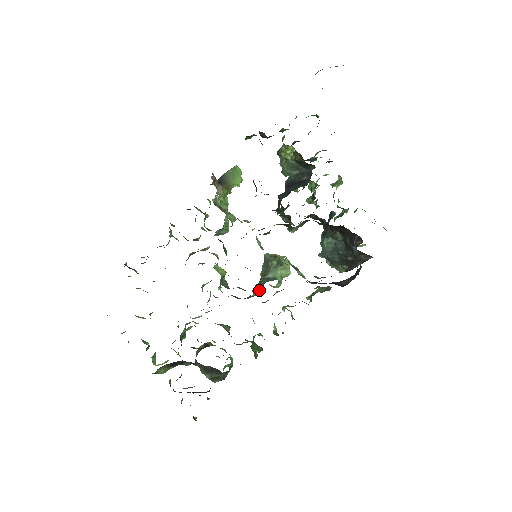
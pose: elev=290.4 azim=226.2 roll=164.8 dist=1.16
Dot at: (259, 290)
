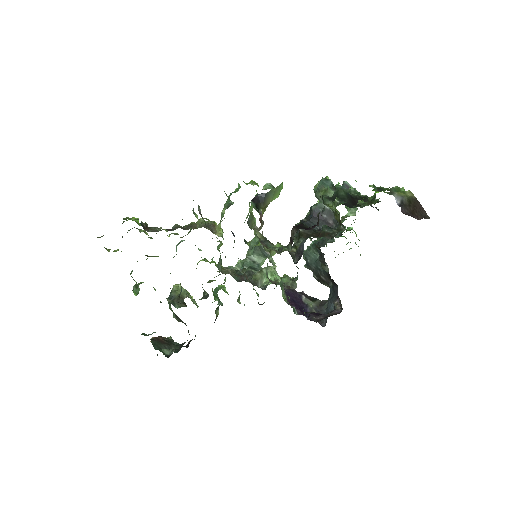
Dot at: (242, 267)
